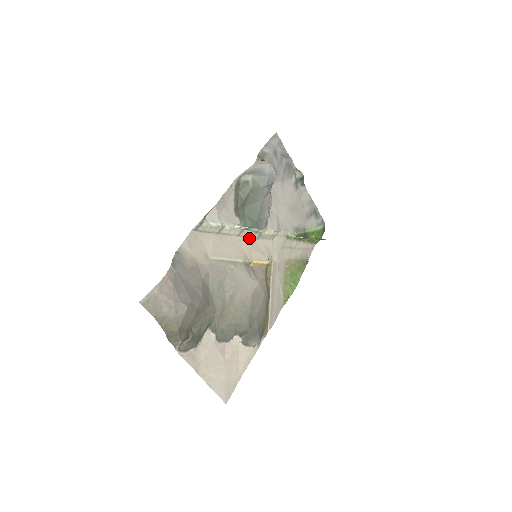
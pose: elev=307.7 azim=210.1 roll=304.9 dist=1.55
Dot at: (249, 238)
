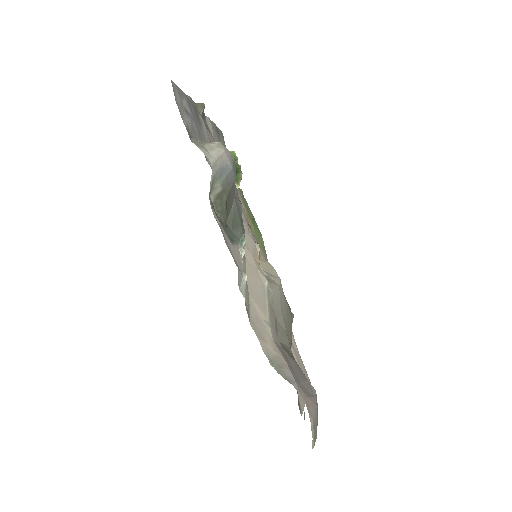
Dot at: (244, 247)
